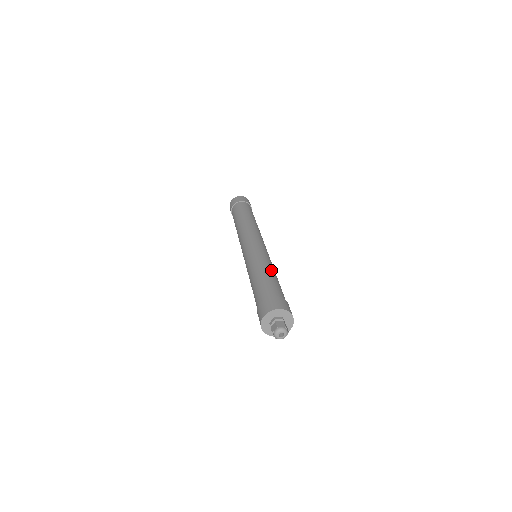
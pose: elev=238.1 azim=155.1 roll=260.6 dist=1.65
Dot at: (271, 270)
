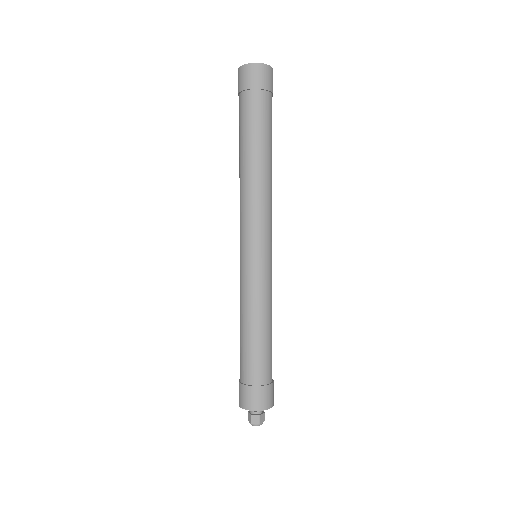
Dot at: occluded
